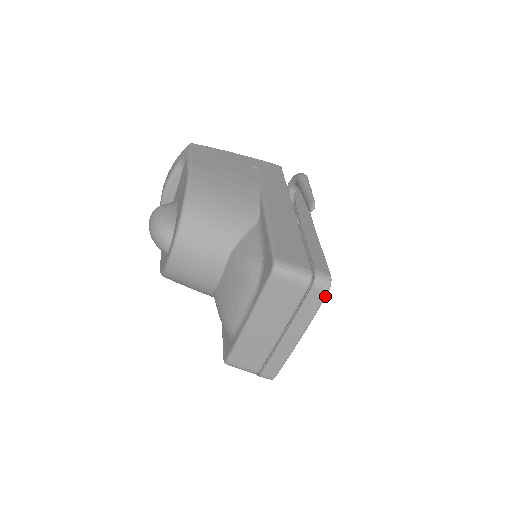
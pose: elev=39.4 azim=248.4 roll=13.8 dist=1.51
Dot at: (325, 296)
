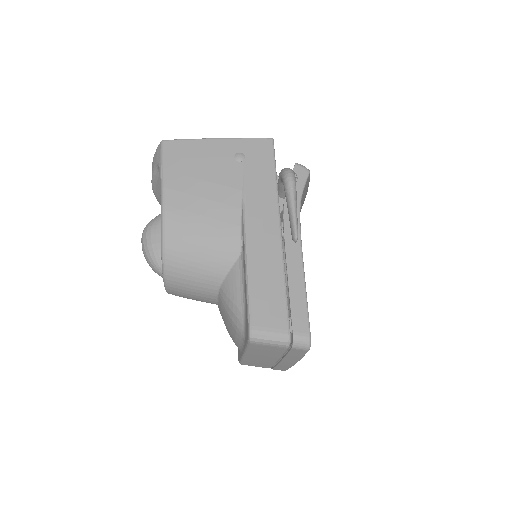
Dot at: occluded
